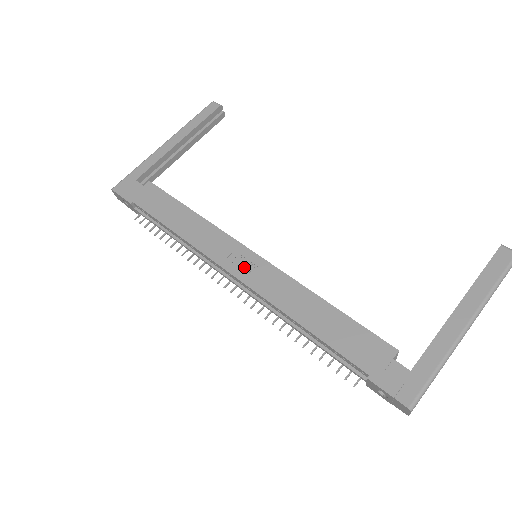
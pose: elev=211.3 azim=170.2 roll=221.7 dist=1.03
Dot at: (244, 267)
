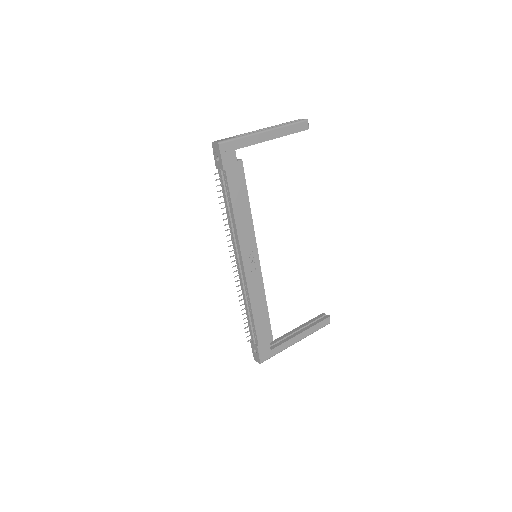
Dot at: (250, 264)
